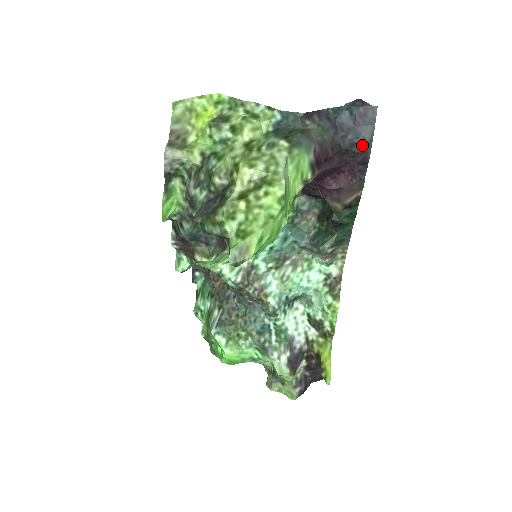
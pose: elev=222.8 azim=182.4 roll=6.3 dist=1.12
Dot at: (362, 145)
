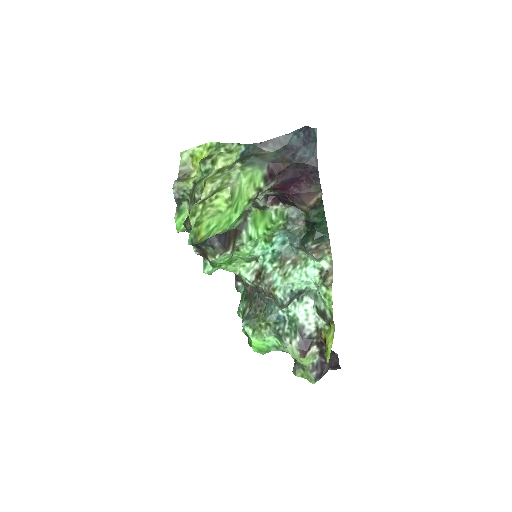
Dot at: (309, 158)
